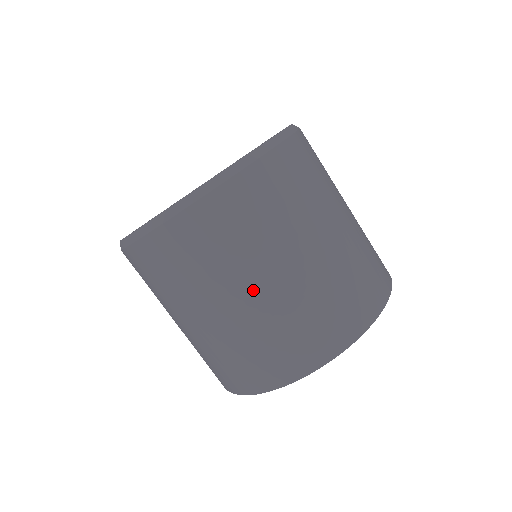
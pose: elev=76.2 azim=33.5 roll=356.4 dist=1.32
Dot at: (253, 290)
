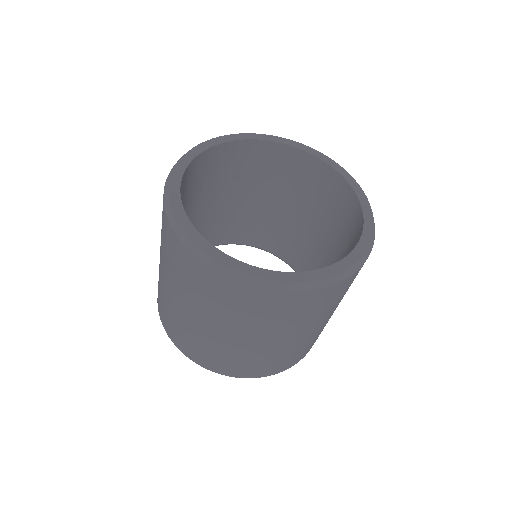
Dot at: (309, 331)
